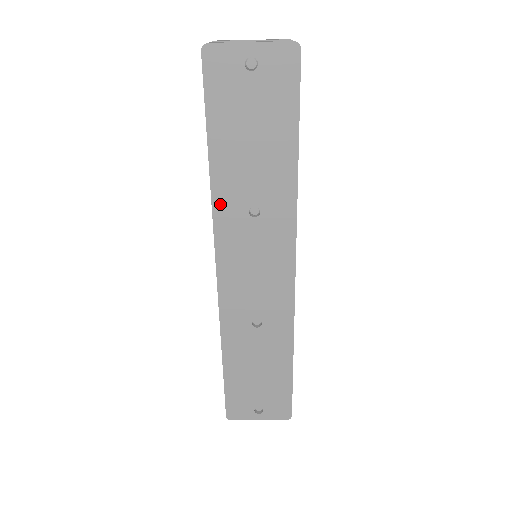
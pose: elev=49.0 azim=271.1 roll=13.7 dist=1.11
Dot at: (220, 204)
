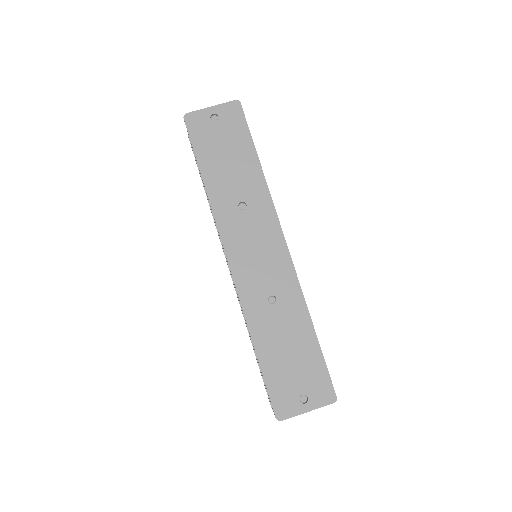
Dot at: (217, 207)
